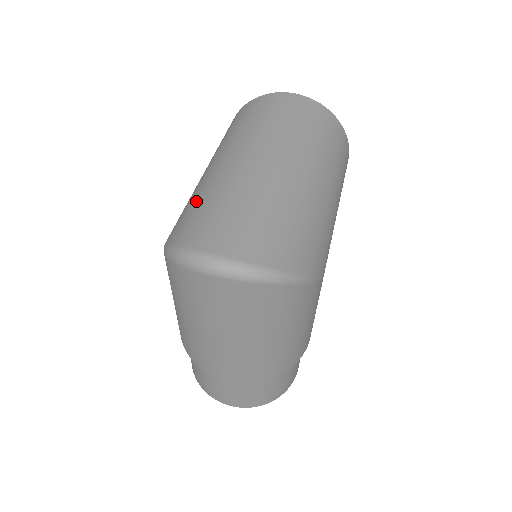
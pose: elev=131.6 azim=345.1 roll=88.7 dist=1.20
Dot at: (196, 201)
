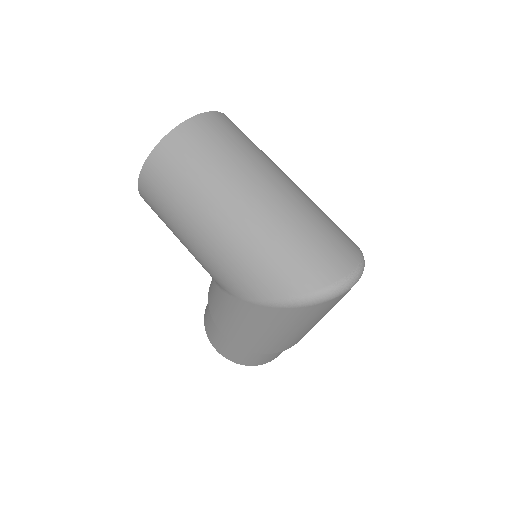
Dot at: (265, 257)
